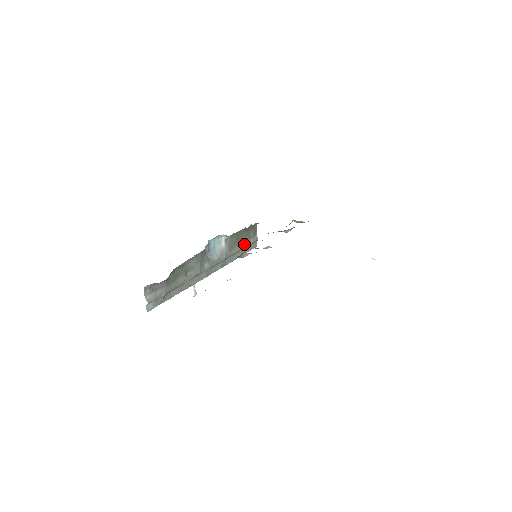
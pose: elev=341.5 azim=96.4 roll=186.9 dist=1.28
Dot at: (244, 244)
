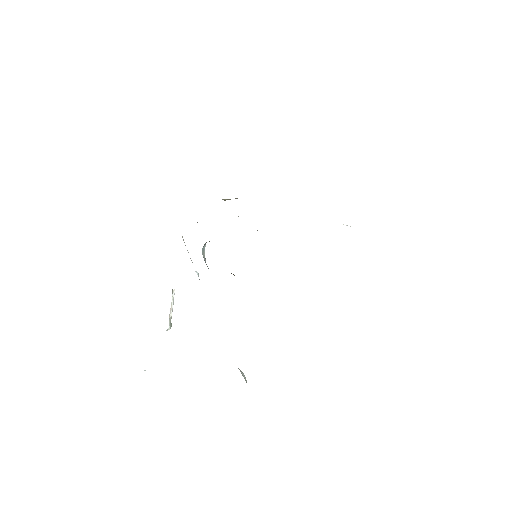
Dot at: occluded
